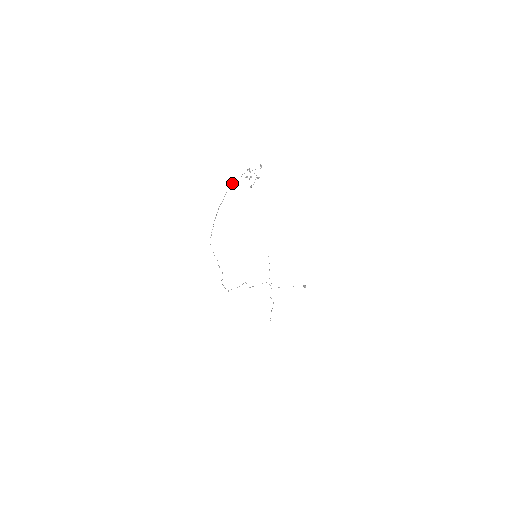
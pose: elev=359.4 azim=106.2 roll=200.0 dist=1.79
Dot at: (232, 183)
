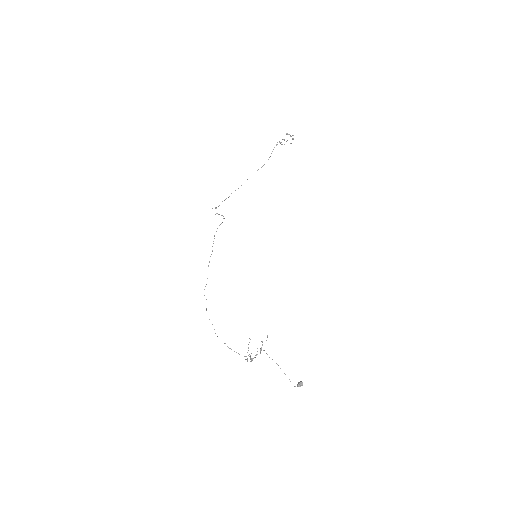
Dot at: occluded
